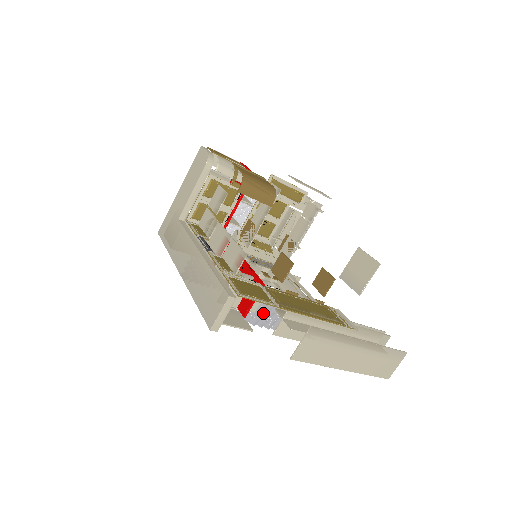
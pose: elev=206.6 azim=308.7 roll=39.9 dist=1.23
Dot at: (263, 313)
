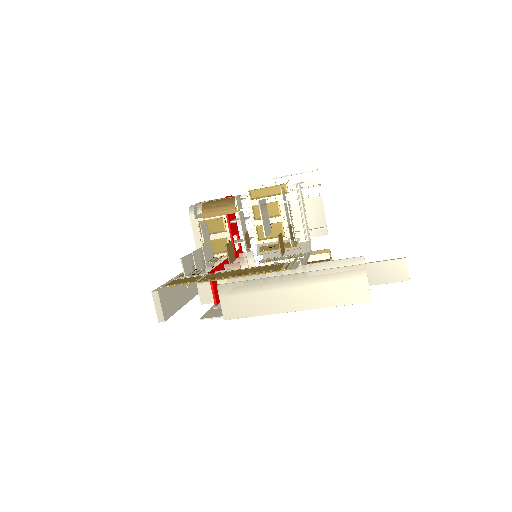
Dot at: occluded
